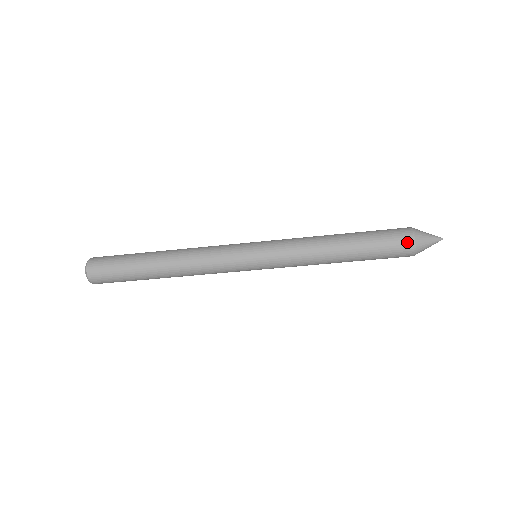
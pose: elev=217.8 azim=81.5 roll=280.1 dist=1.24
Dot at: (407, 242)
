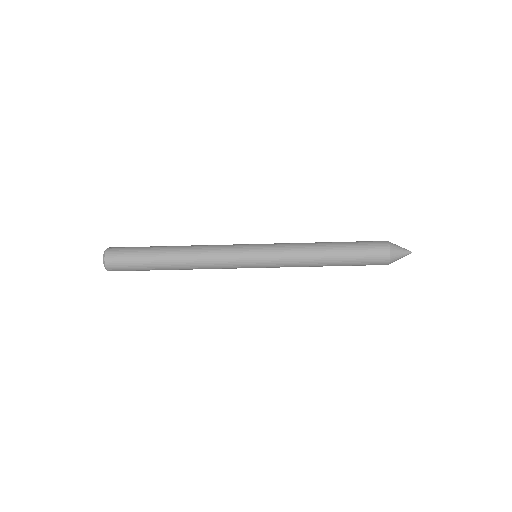
Dot at: (384, 257)
